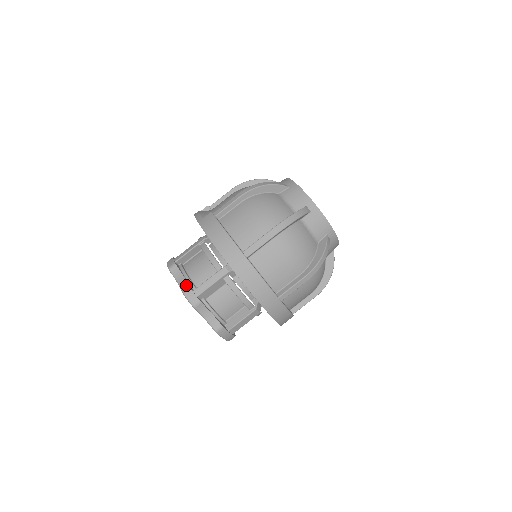
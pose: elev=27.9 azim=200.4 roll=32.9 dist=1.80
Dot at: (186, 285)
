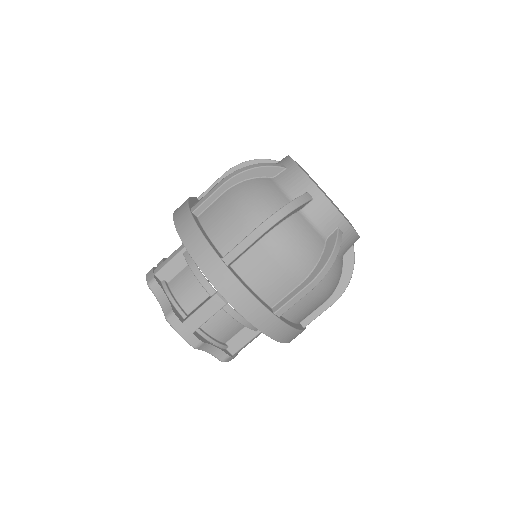
Dot at: occluded
